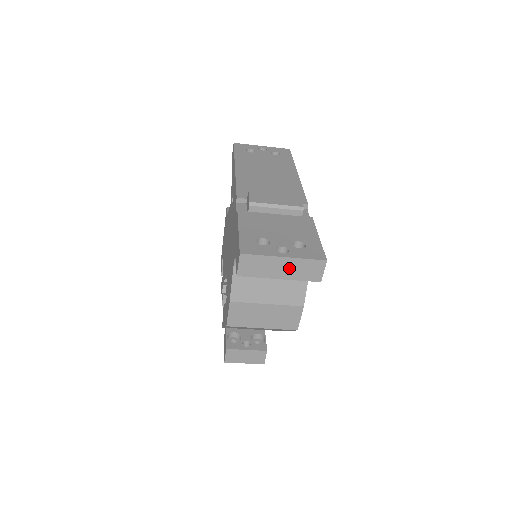
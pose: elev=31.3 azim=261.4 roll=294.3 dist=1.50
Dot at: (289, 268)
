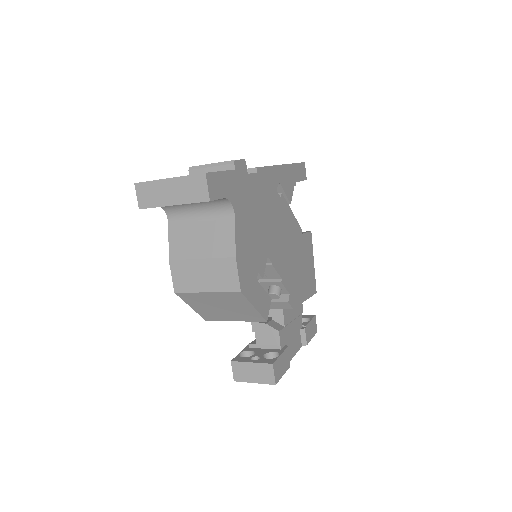
Dot at: (177, 190)
